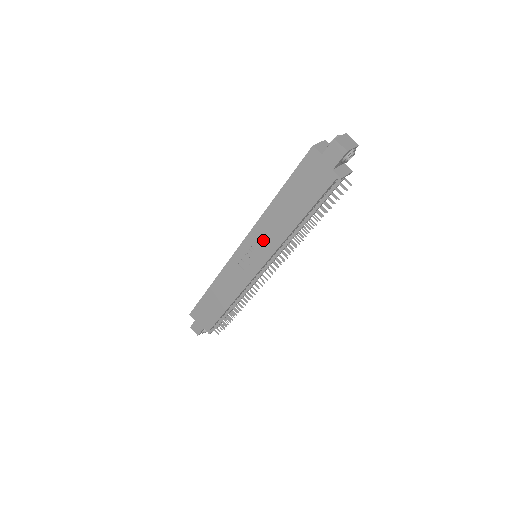
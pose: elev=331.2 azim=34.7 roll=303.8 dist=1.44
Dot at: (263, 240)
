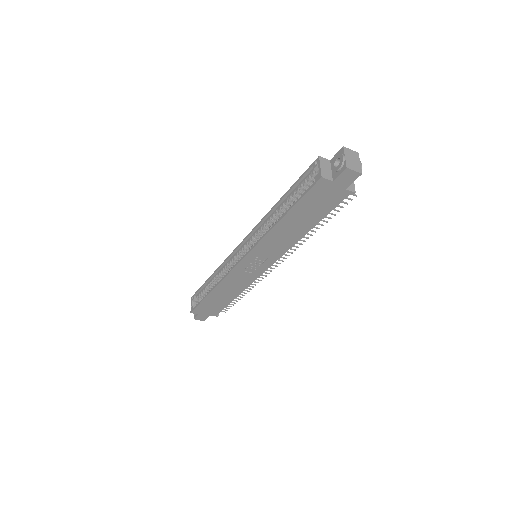
Dot at: (270, 250)
